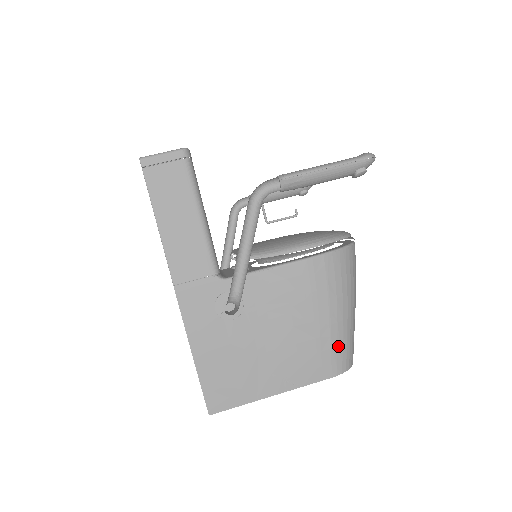
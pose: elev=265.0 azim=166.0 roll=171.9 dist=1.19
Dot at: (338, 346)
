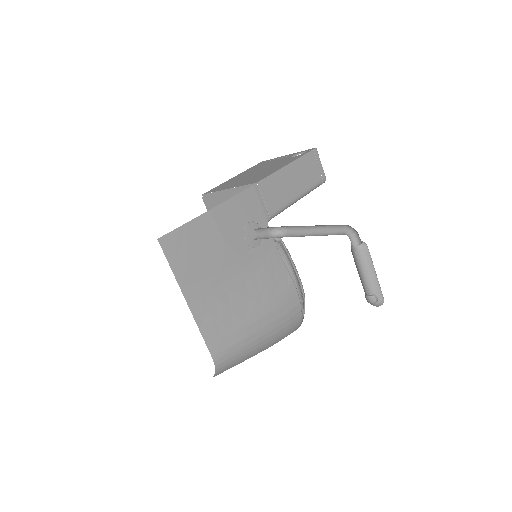
Dot at: (239, 349)
